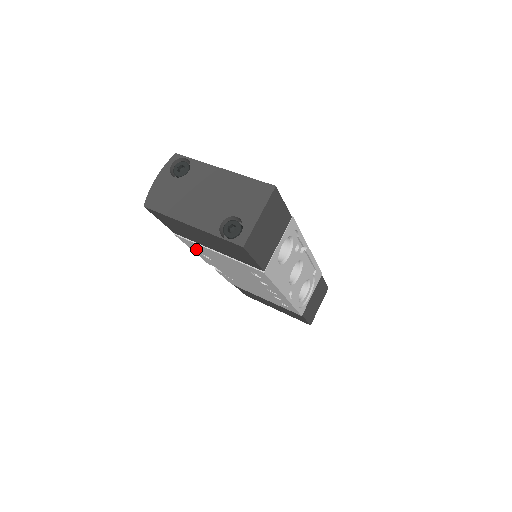
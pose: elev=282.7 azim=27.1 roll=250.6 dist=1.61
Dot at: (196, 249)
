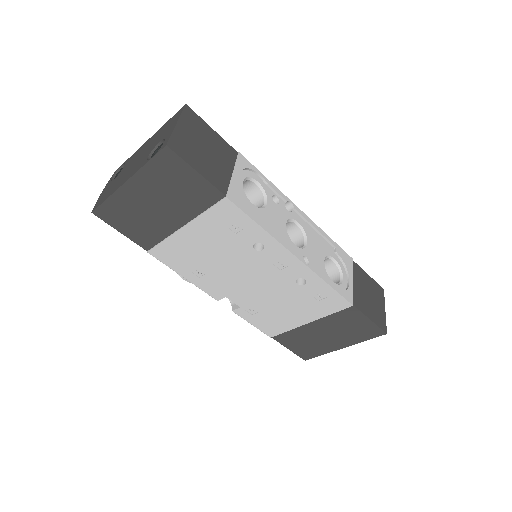
Dot at: (180, 264)
